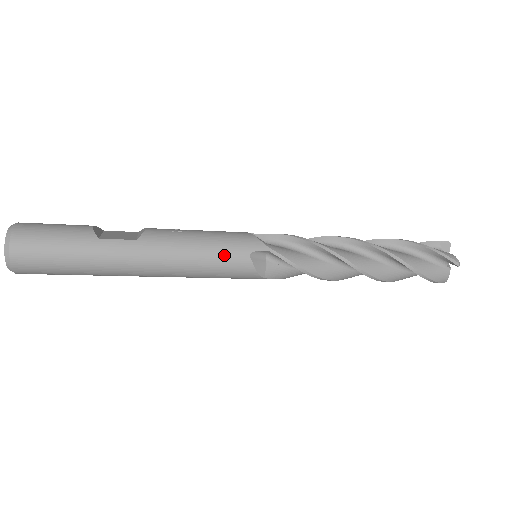
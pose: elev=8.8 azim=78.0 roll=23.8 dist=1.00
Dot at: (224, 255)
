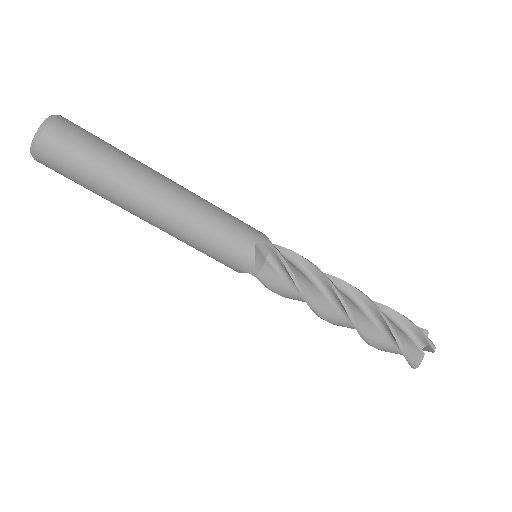
Dot at: occluded
